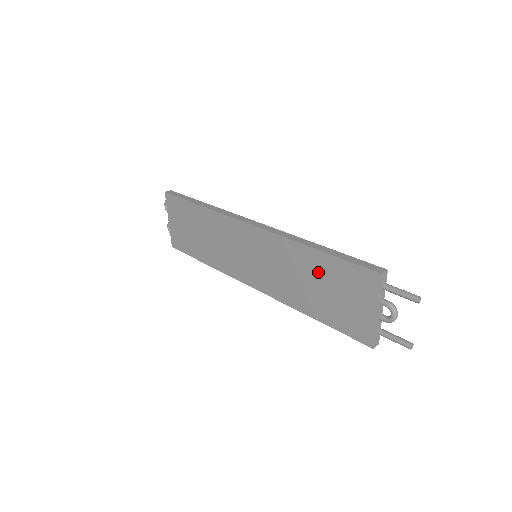
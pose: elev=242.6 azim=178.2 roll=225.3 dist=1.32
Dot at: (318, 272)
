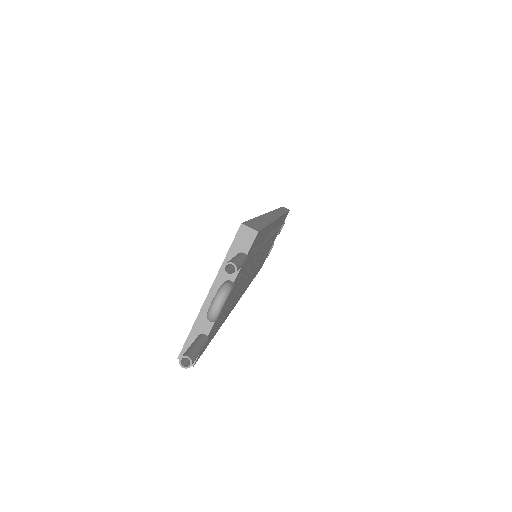
Dot at: occluded
